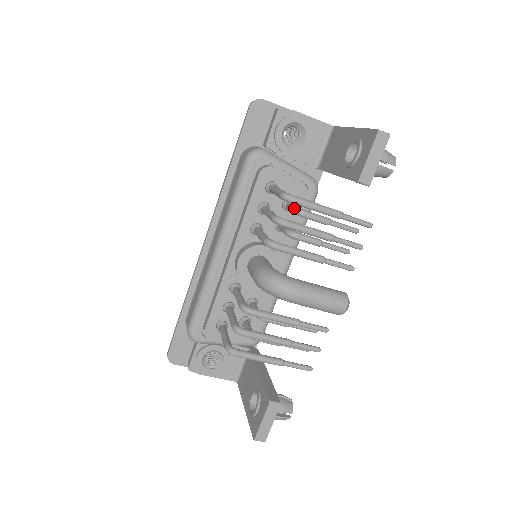
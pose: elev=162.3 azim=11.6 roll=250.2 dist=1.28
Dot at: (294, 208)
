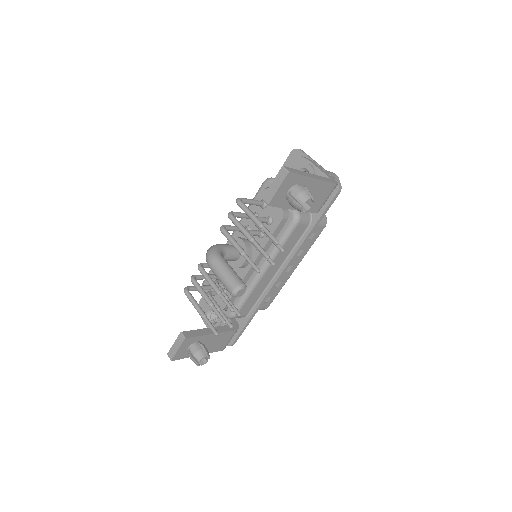
Dot at: occluded
